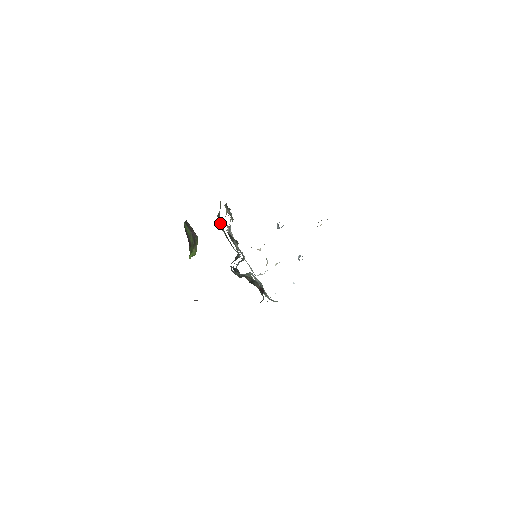
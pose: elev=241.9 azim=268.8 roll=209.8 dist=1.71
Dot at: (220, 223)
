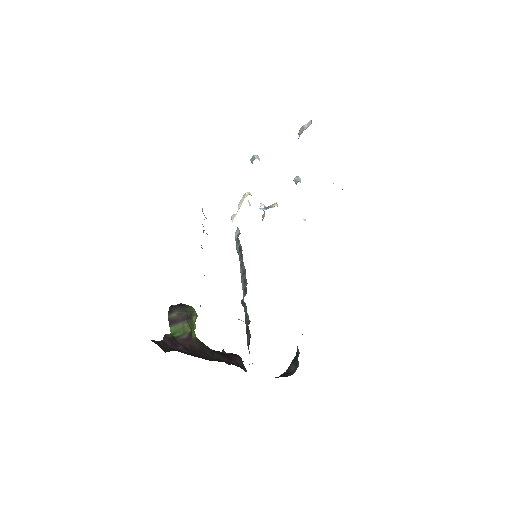
Dot at: occluded
